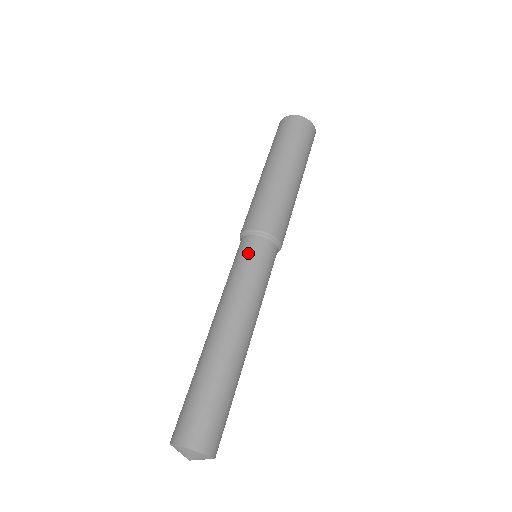
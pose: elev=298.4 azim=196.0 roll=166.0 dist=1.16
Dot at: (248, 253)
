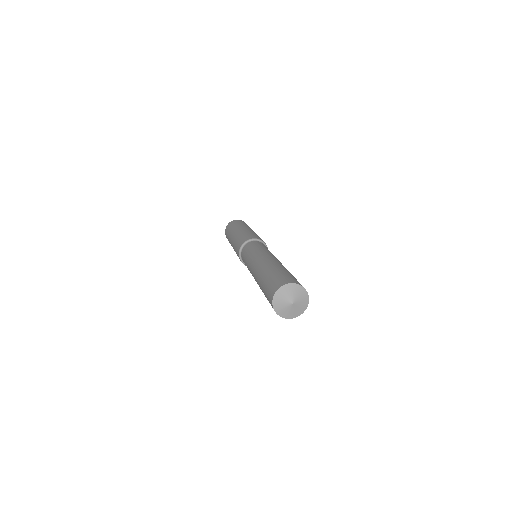
Dot at: (247, 249)
